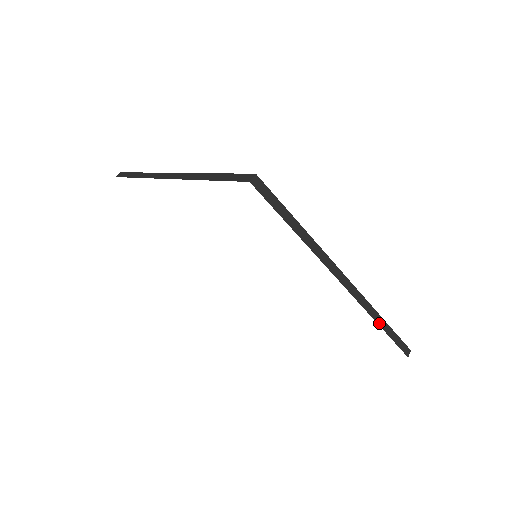
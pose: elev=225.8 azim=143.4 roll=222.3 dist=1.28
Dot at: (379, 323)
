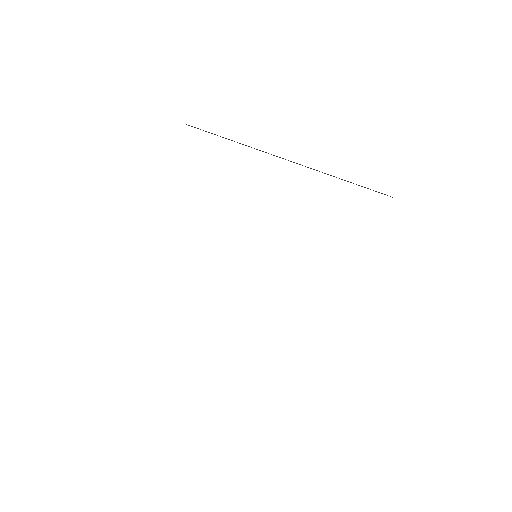
Dot at: occluded
